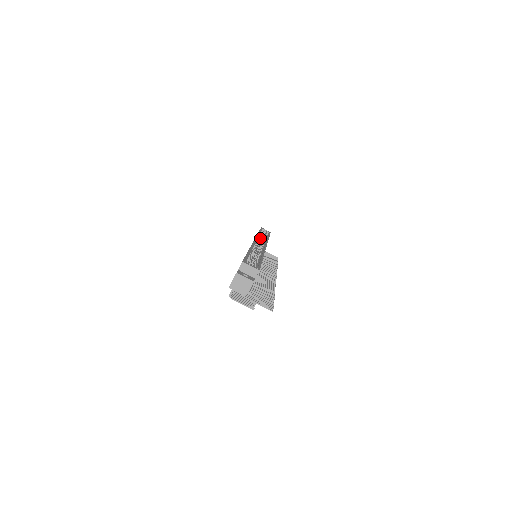
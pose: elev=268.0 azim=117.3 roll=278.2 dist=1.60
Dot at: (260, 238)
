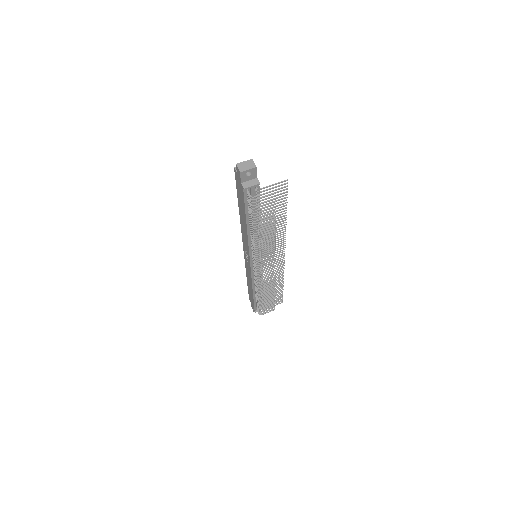
Dot at: occluded
